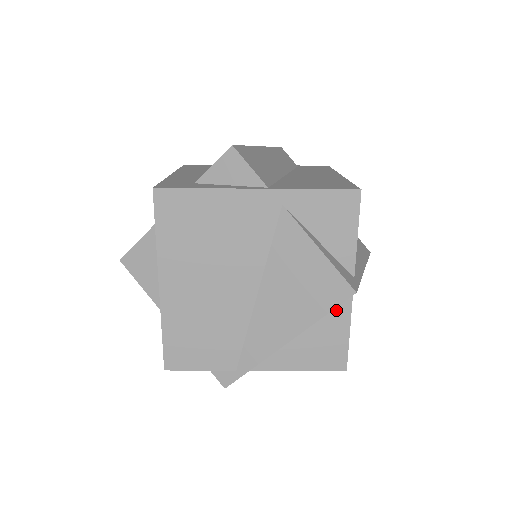
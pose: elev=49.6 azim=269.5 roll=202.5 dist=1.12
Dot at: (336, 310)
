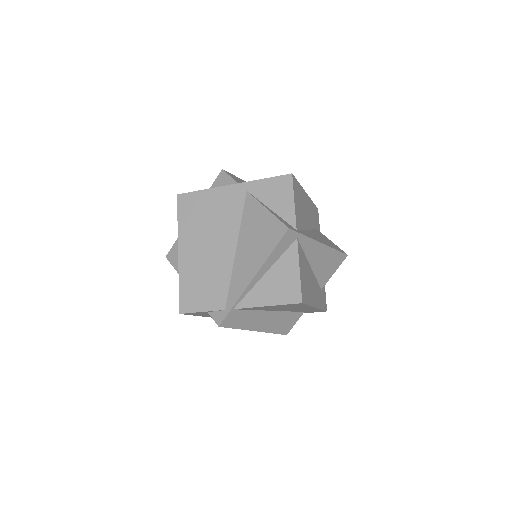
Dot at: (288, 255)
